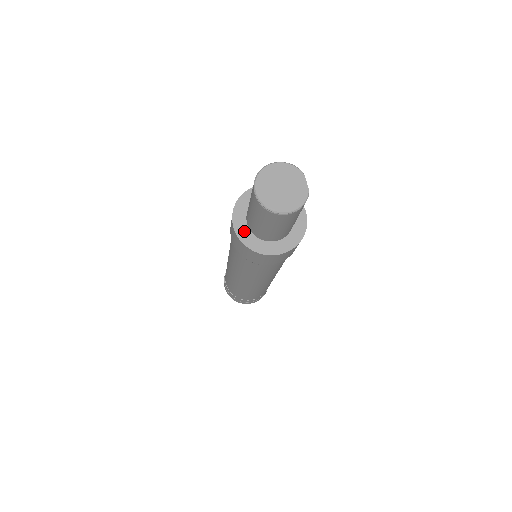
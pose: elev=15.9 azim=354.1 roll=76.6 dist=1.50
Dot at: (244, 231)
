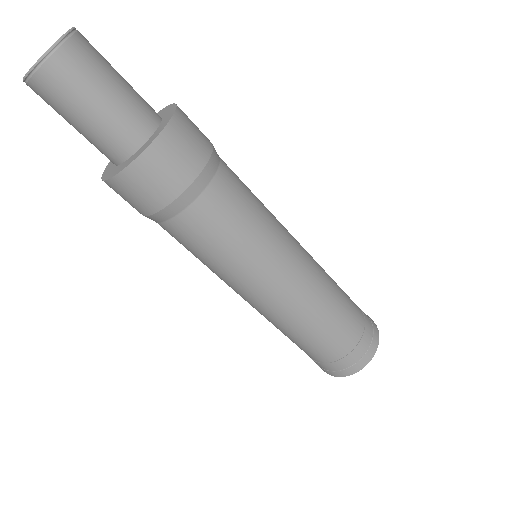
Dot at: (118, 169)
